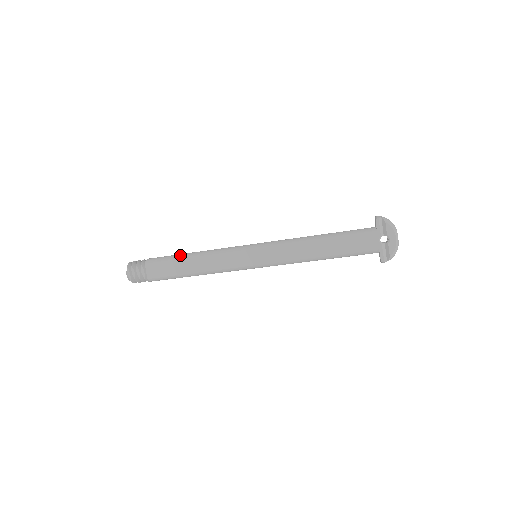
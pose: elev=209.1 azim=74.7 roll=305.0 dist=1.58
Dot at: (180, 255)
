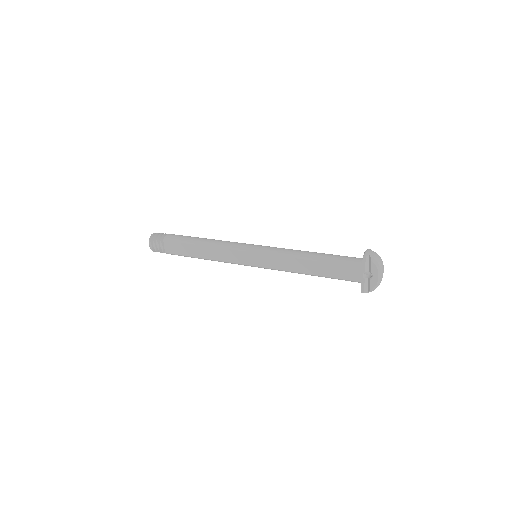
Dot at: (192, 240)
